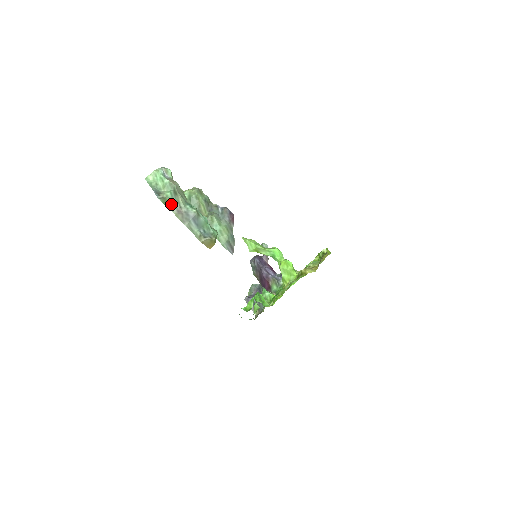
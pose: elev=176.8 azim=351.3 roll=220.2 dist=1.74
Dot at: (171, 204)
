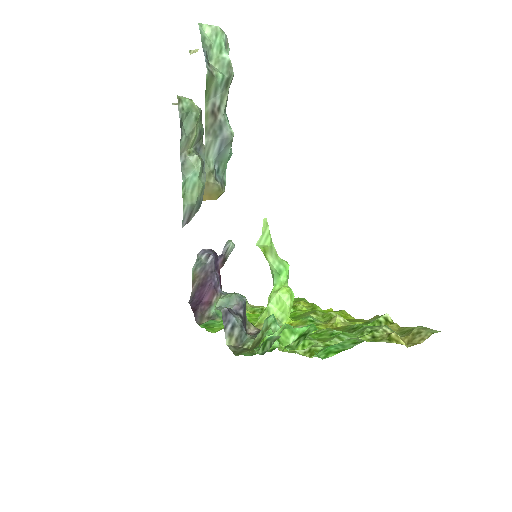
Dot at: (212, 93)
